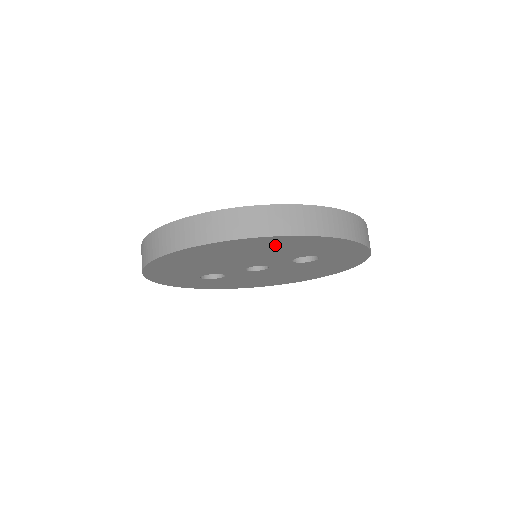
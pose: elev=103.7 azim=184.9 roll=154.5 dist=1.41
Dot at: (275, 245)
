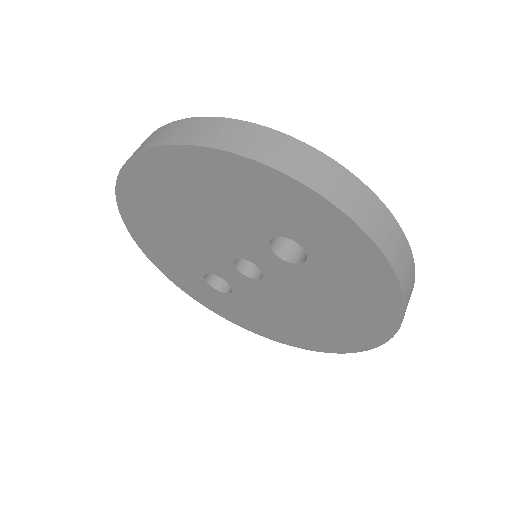
Dot at: (201, 180)
